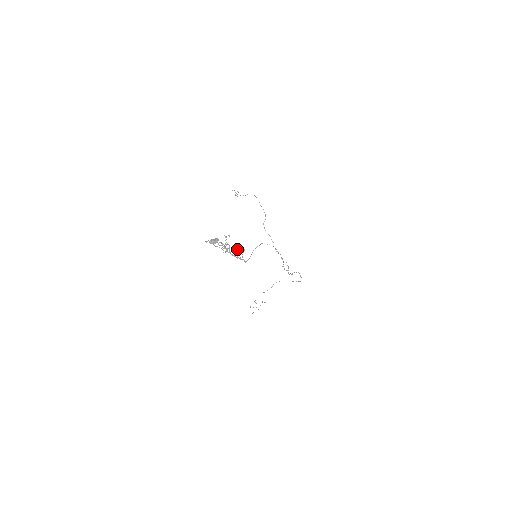
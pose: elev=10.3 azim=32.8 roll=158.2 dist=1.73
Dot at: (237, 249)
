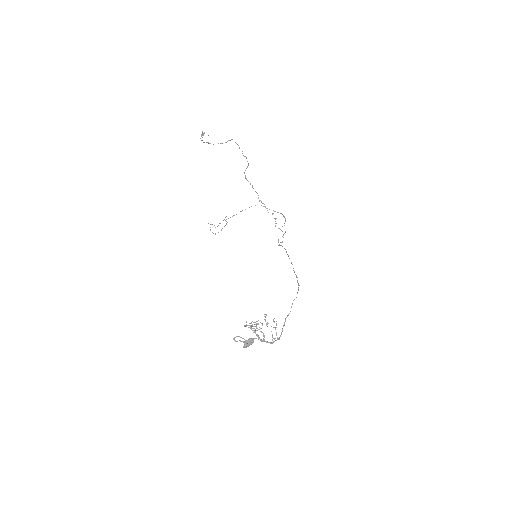
Dot at: (271, 331)
